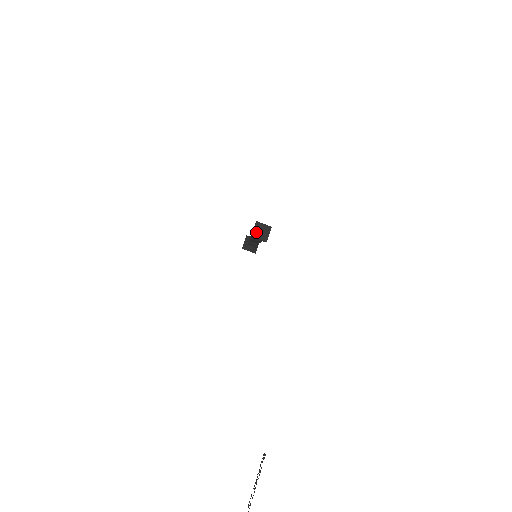
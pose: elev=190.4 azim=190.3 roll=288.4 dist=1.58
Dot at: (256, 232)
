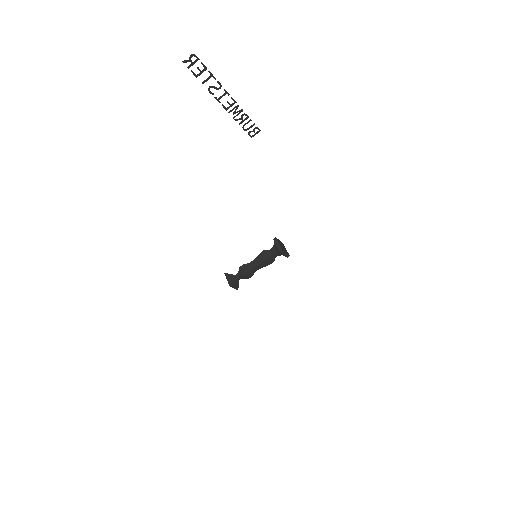
Dot at: (280, 242)
